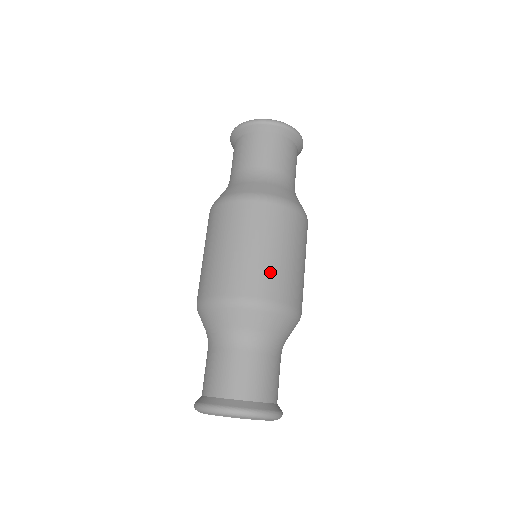
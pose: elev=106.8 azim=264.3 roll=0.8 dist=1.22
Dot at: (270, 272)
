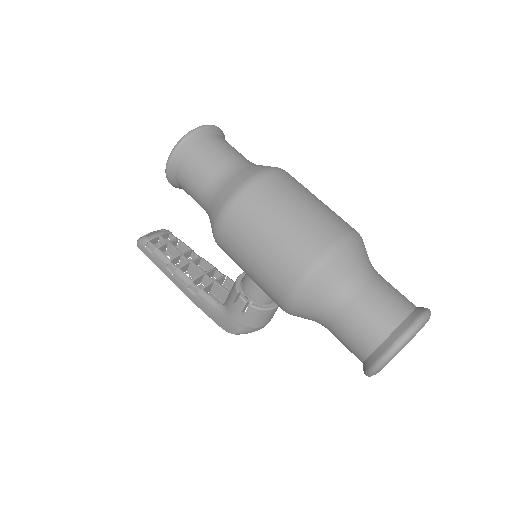
Dot at: (333, 213)
